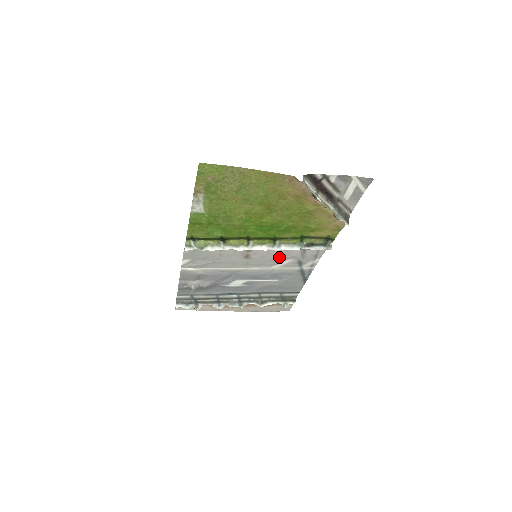
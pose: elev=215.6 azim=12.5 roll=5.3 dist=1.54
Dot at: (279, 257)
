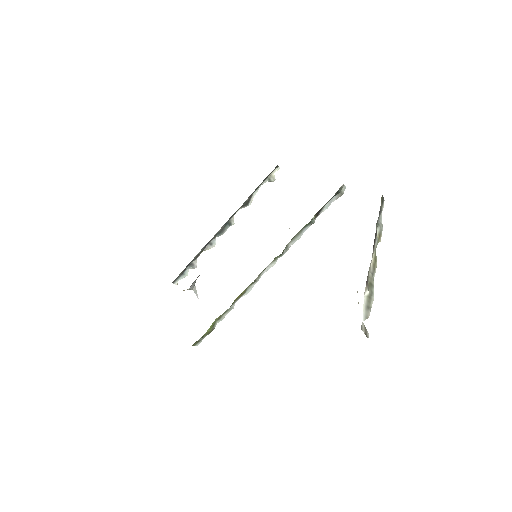
Dot at: occluded
